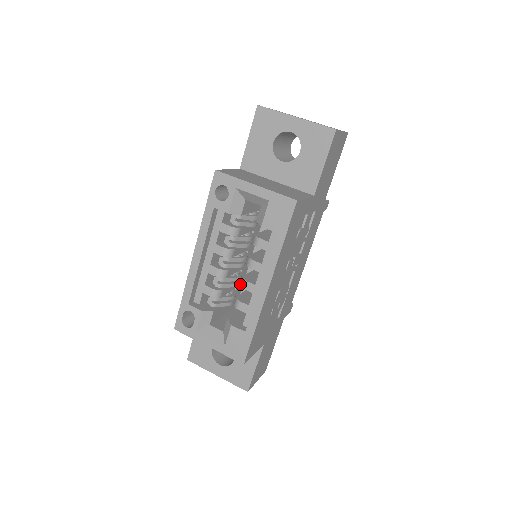
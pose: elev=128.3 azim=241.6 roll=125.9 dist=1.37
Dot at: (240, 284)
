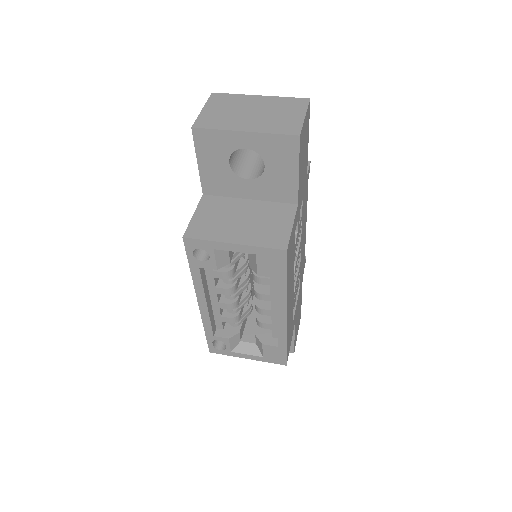
Dot at: occluded
